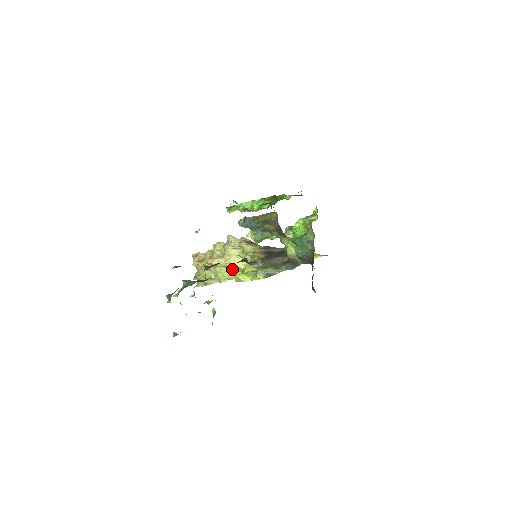
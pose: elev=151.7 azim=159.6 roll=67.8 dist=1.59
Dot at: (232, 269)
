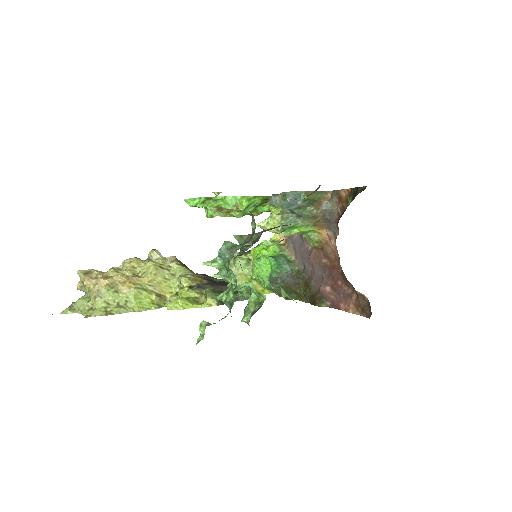
Dot at: (155, 295)
